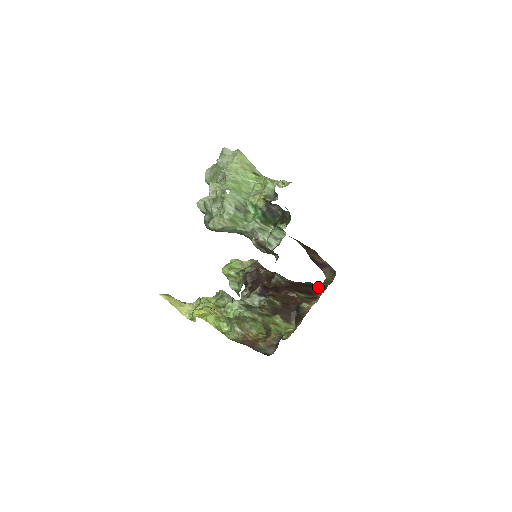
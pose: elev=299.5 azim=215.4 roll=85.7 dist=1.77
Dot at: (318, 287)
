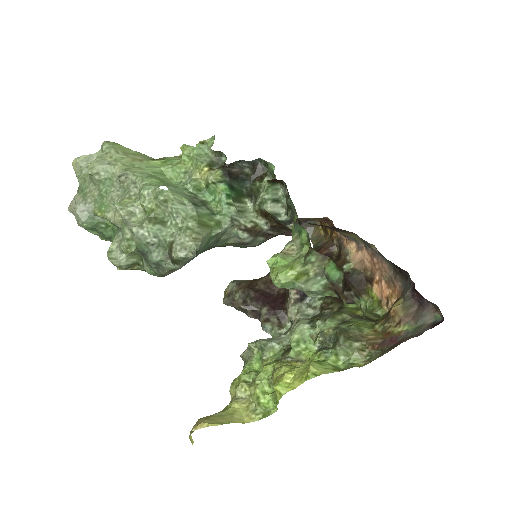
Dot at: (323, 247)
